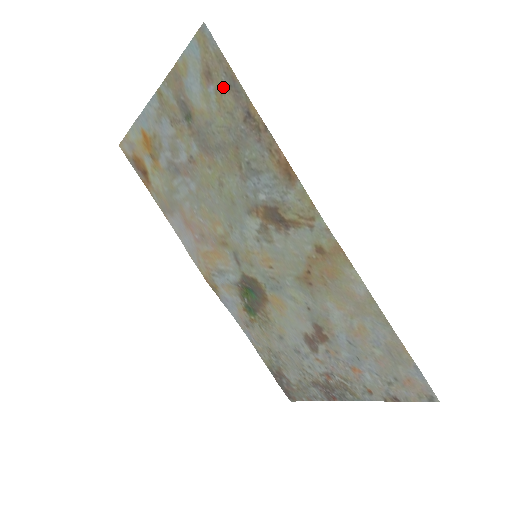
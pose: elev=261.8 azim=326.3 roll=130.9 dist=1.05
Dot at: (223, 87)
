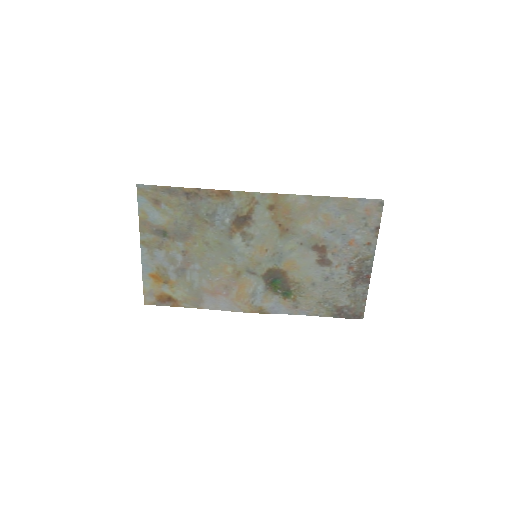
Dot at: (167, 198)
